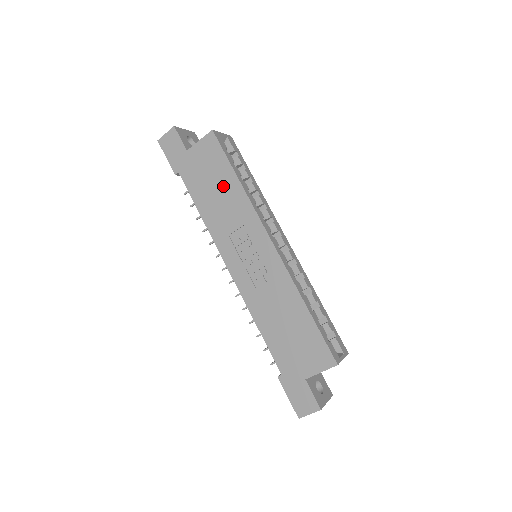
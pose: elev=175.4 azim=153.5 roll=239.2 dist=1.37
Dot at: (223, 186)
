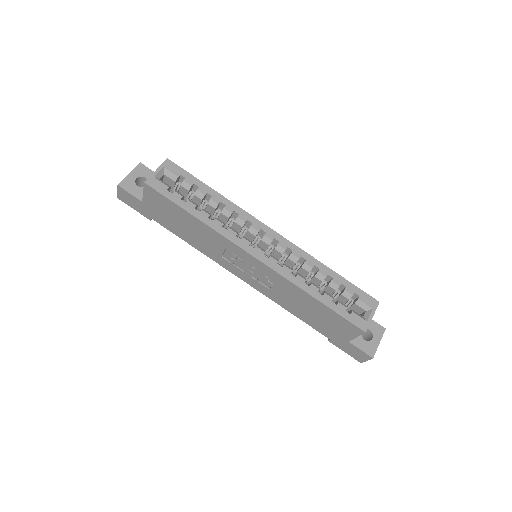
Dot at: (188, 223)
